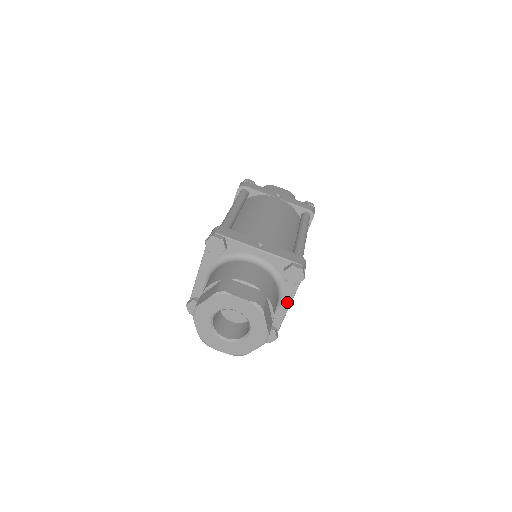
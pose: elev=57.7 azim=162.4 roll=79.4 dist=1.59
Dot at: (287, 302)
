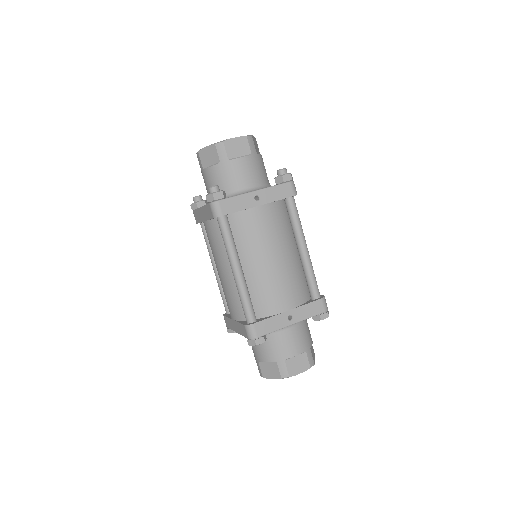
Dot at: occluded
